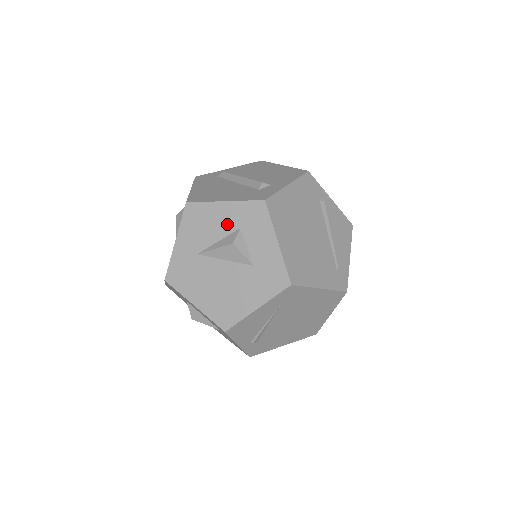
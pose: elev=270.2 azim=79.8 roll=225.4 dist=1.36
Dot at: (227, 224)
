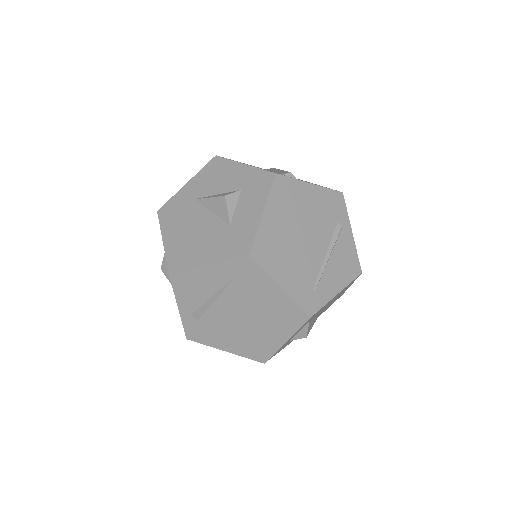
Dot at: (234, 183)
